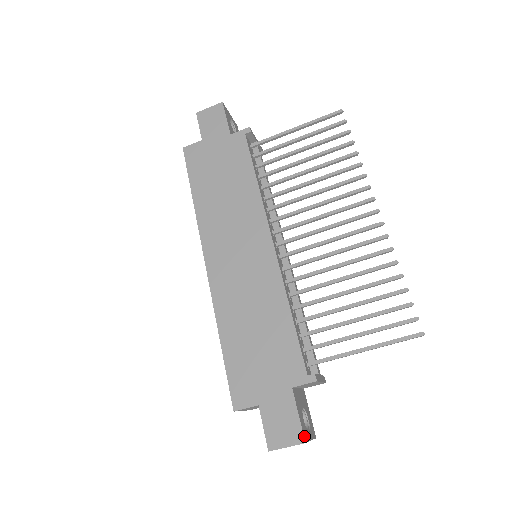
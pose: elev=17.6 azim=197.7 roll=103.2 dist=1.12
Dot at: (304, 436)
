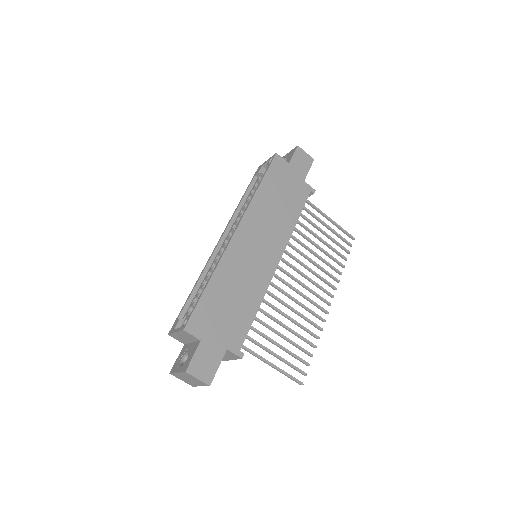
Dot at: (211, 381)
